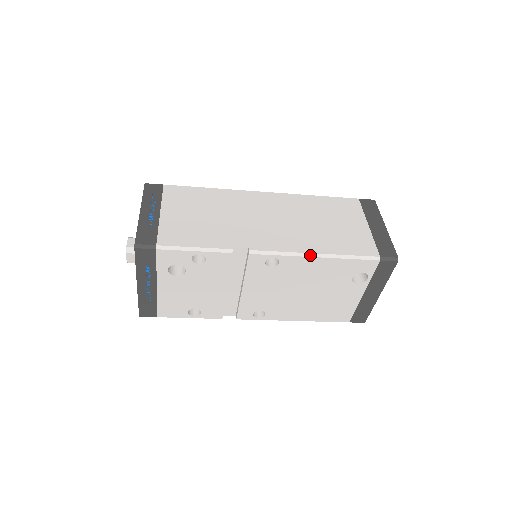
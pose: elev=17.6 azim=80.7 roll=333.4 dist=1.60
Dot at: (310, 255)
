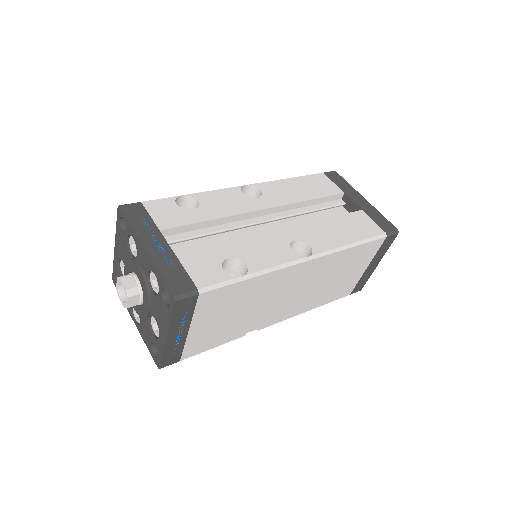
Dot at: occluded
